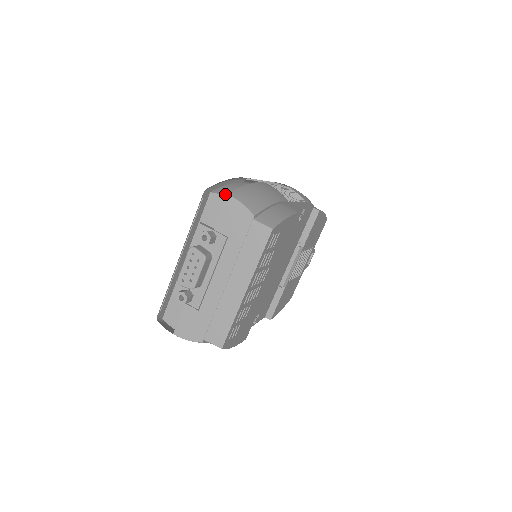
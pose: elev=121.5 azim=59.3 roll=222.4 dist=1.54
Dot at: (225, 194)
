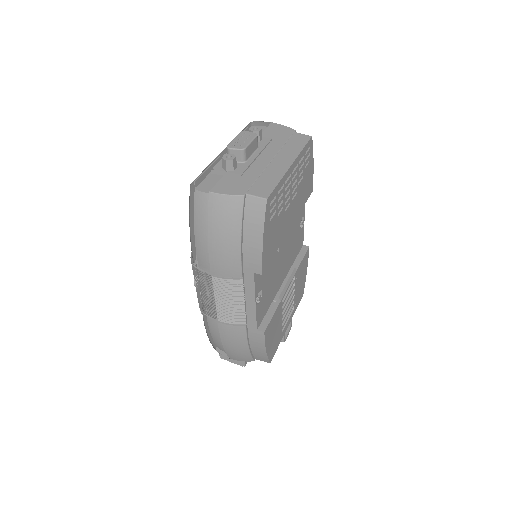
Dot at: occluded
